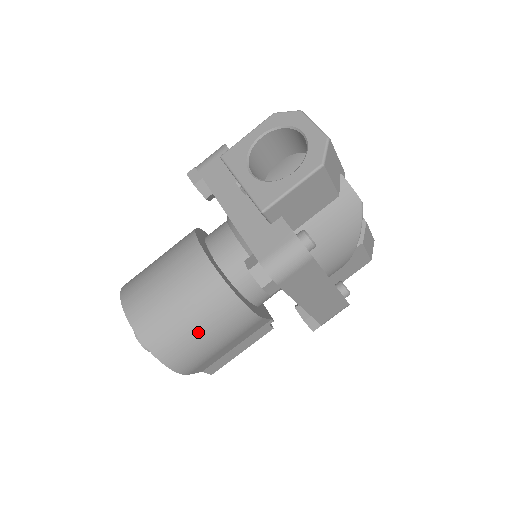
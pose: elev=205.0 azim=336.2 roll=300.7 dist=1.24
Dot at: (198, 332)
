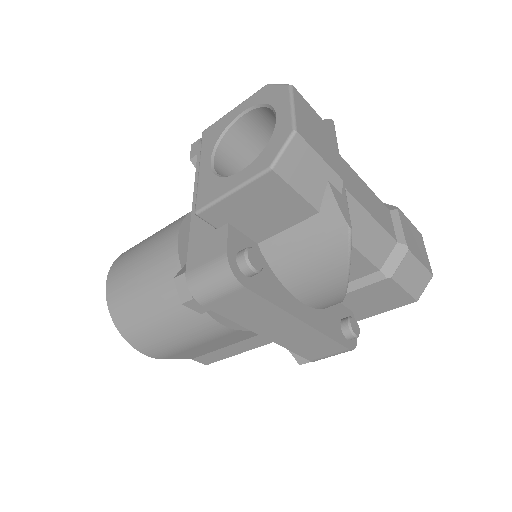
Dot at: (157, 323)
